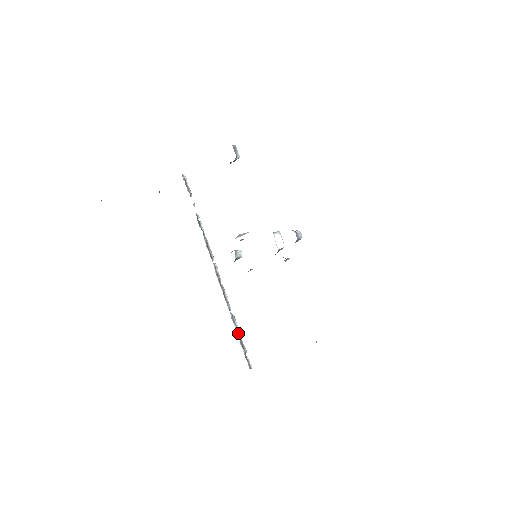
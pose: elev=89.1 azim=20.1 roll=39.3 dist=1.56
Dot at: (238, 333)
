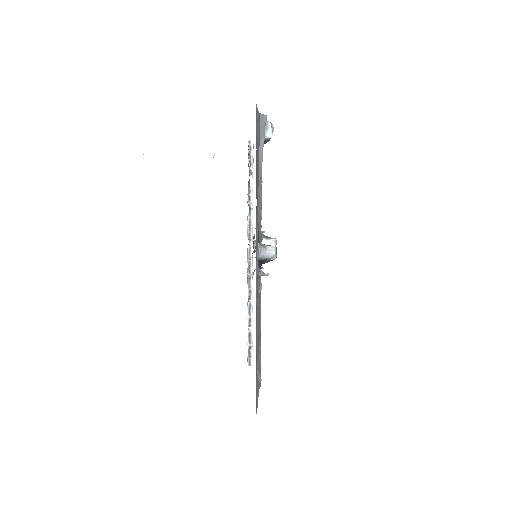
Dot at: (250, 325)
